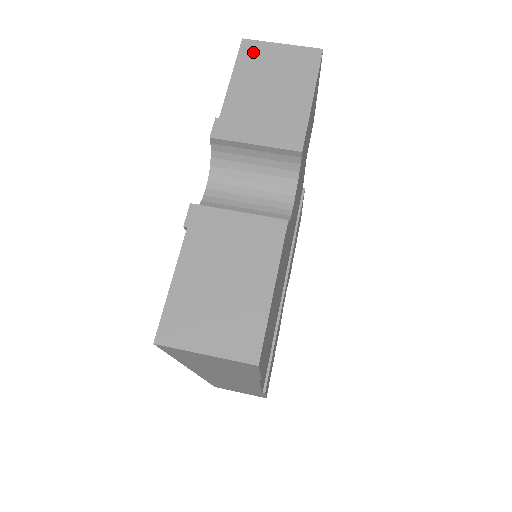
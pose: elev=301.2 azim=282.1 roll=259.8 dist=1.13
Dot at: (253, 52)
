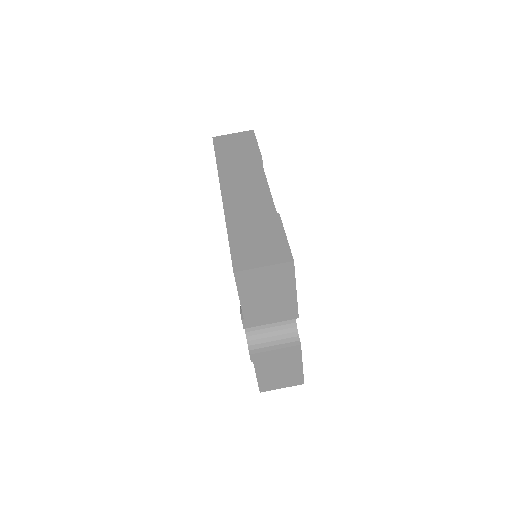
Dot at: (246, 279)
